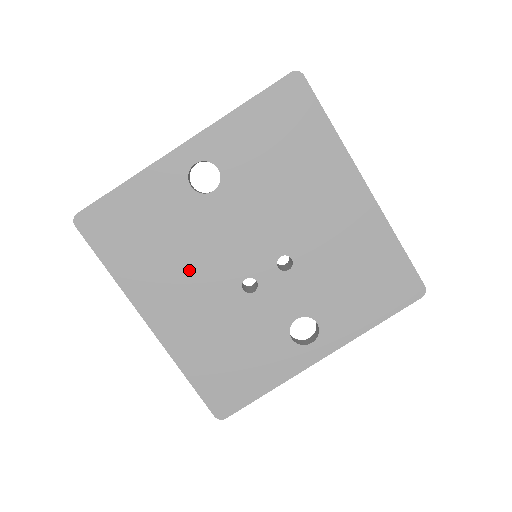
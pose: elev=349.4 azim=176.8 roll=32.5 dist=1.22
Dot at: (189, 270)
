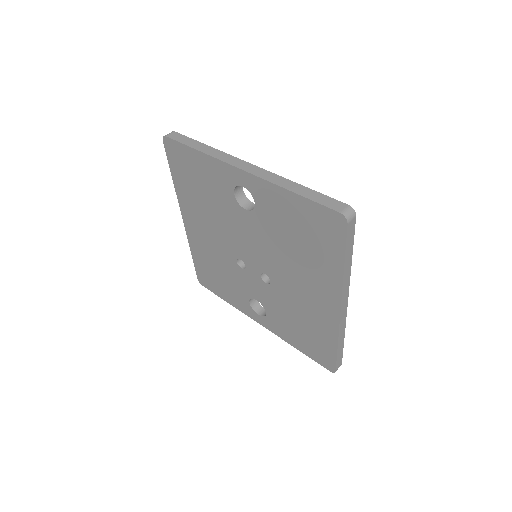
Dot at: (213, 224)
